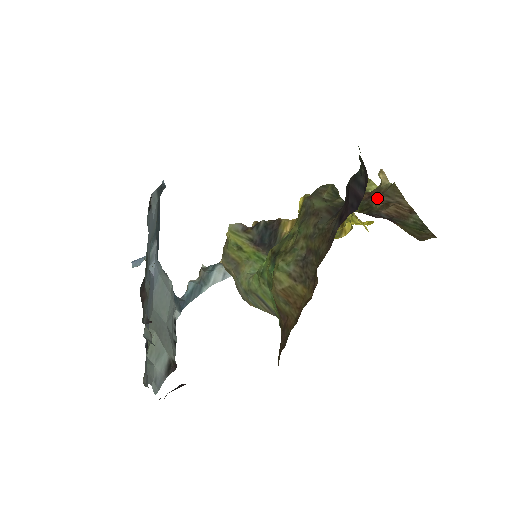
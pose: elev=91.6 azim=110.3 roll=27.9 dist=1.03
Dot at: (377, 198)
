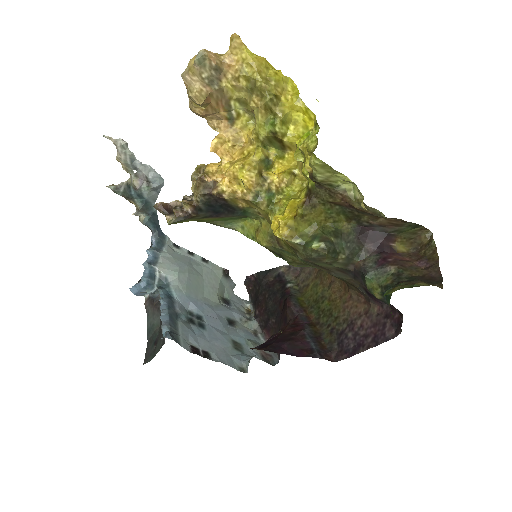
Dot at: (364, 214)
